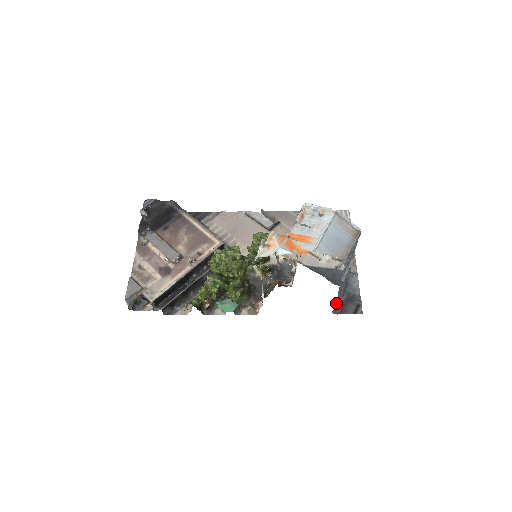
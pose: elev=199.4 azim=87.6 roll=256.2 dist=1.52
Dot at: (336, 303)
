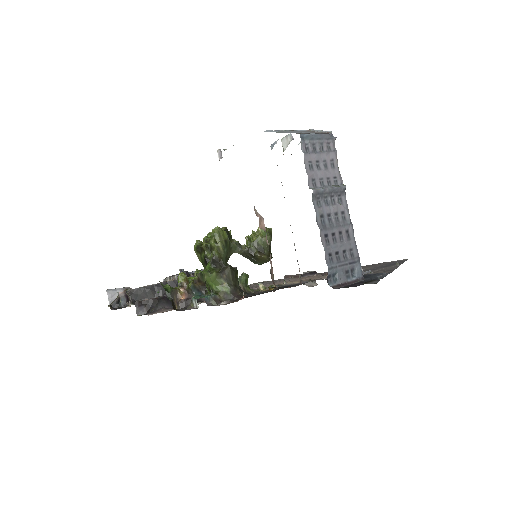
Dot at: (329, 261)
